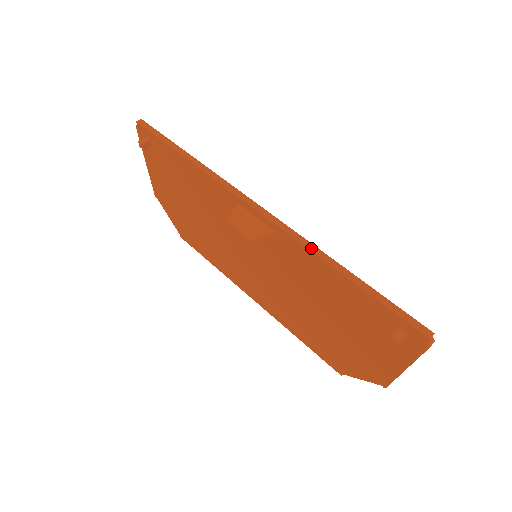
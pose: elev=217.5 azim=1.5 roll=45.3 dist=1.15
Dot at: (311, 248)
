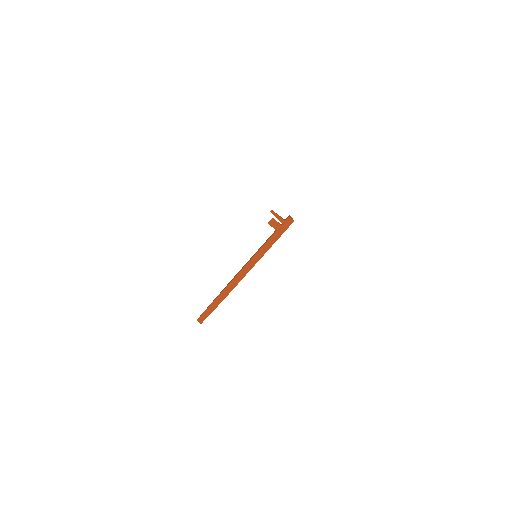
Dot at: occluded
